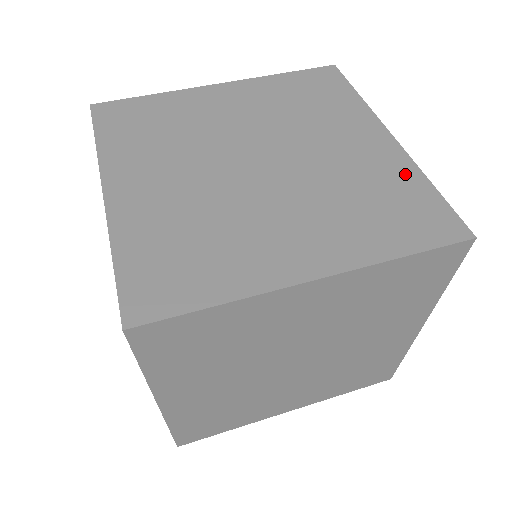
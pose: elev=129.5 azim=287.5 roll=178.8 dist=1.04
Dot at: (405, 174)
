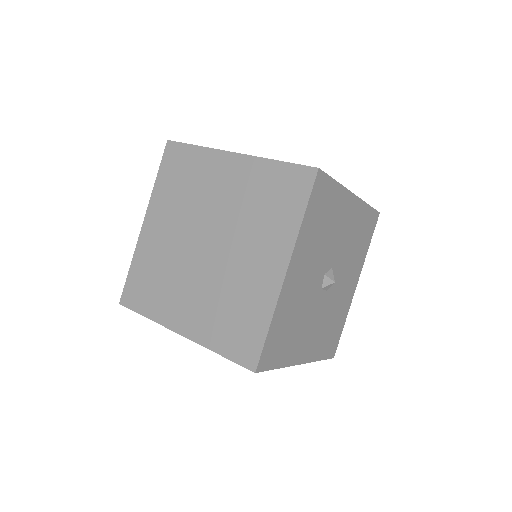
Dot at: (263, 308)
